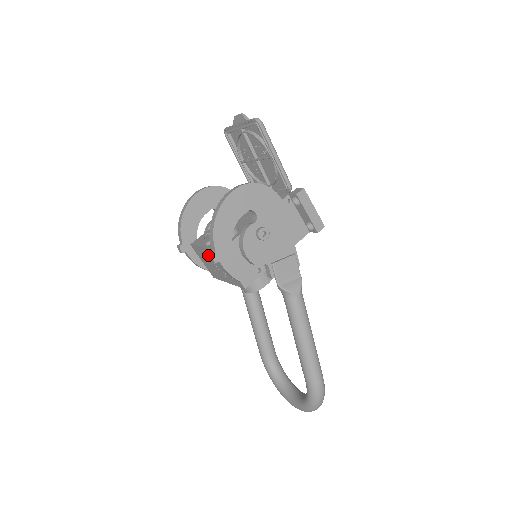
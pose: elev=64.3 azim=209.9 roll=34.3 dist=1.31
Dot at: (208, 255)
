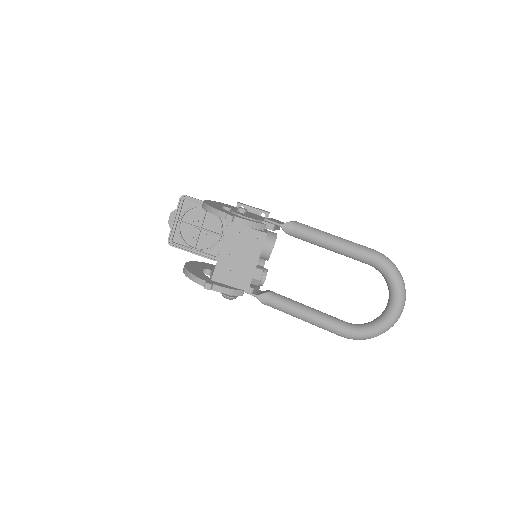
Dot at: (227, 255)
